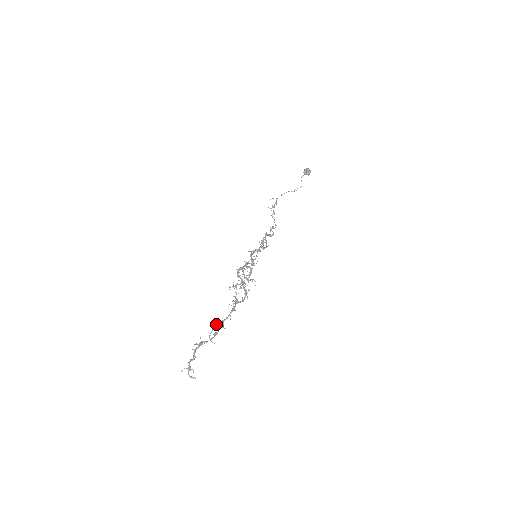
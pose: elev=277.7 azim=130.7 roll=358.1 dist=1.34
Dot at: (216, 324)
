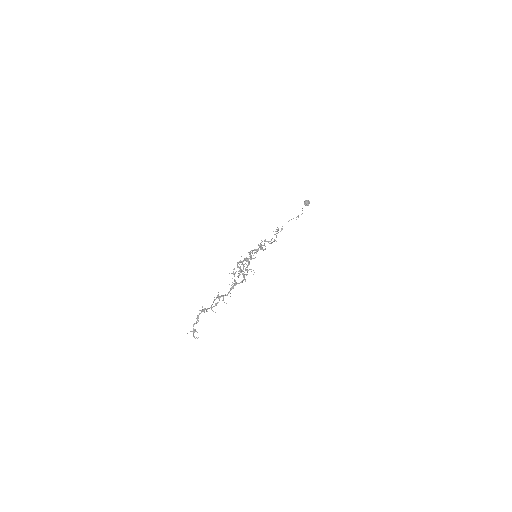
Dot at: (216, 297)
